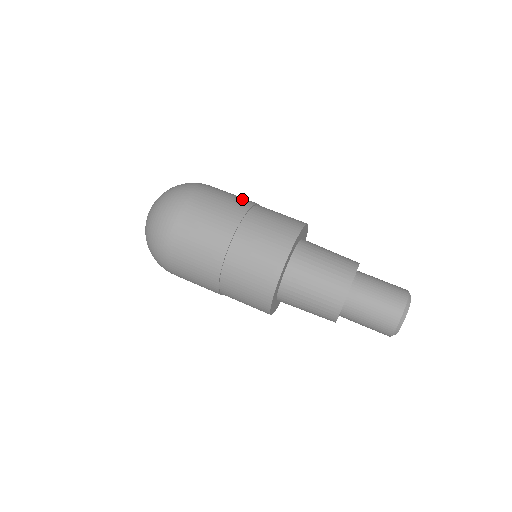
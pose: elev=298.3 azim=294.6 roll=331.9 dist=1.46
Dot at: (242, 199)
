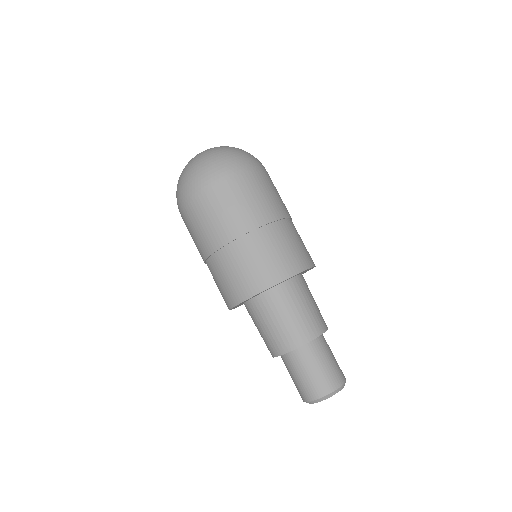
Dot at: occluded
